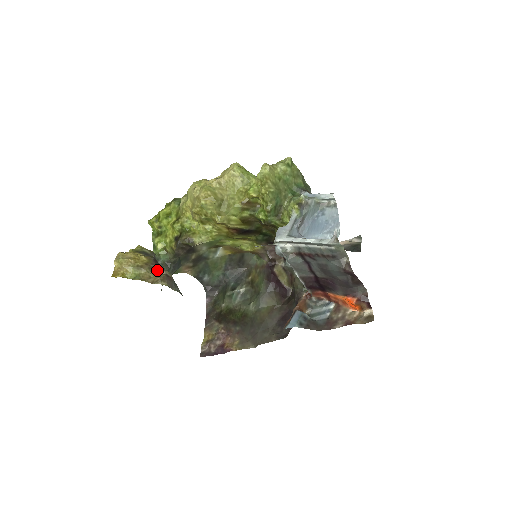
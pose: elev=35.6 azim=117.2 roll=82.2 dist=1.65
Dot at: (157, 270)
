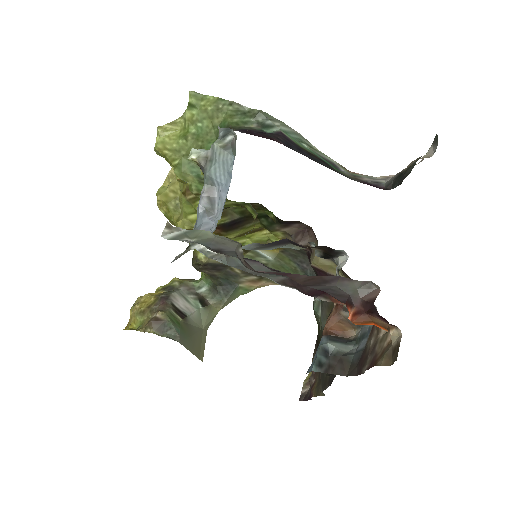
Dot at: (155, 312)
